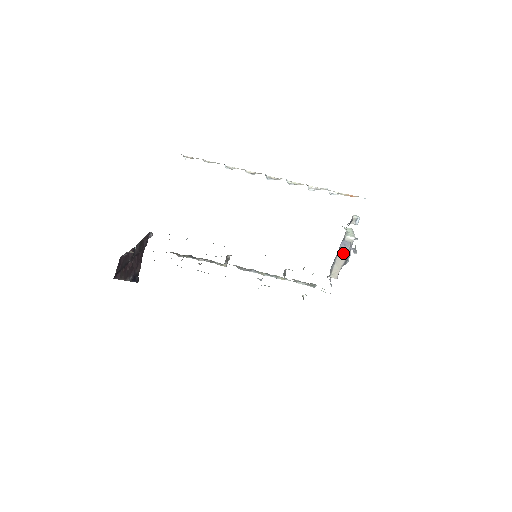
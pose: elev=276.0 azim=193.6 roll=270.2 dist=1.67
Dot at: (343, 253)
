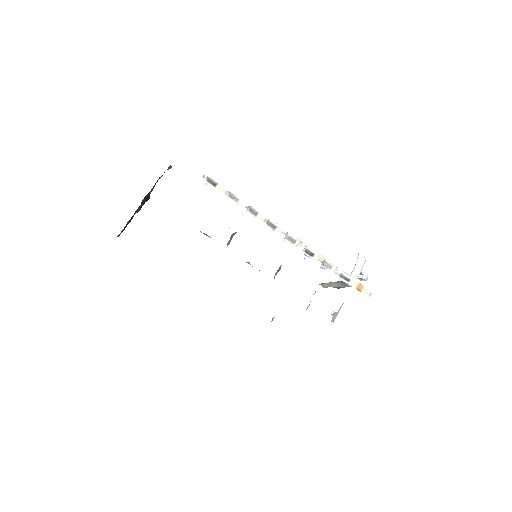
Dot at: (338, 284)
